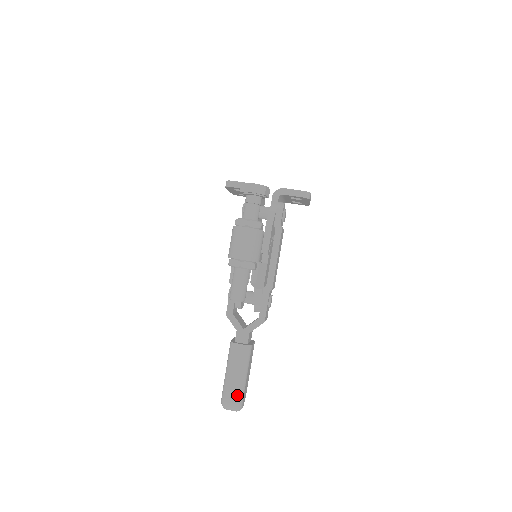
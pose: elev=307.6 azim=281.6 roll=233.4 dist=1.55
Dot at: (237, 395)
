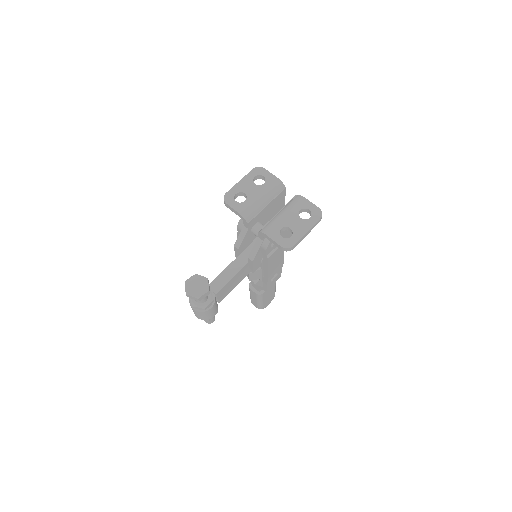
Dot at: (257, 307)
